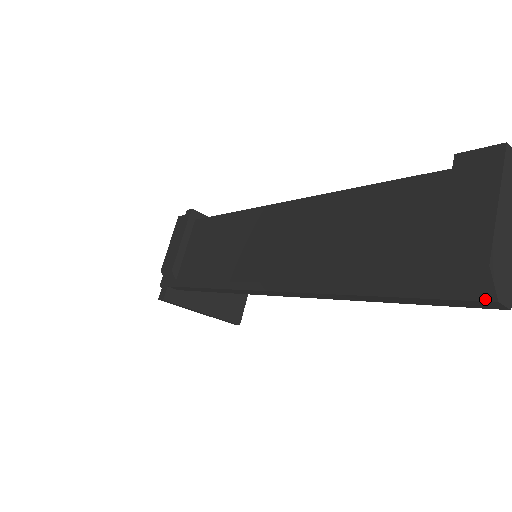
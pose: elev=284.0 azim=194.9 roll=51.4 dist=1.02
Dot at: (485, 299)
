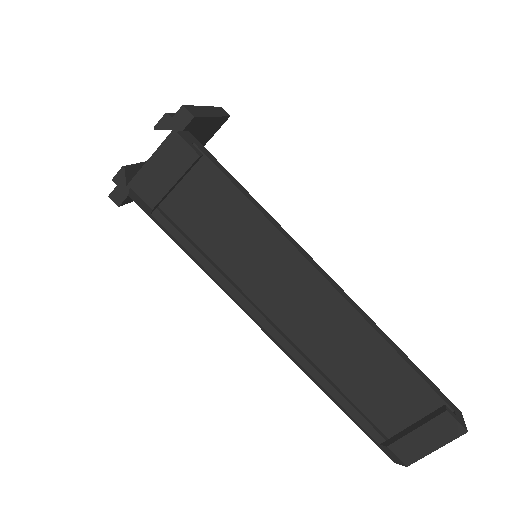
Dot at: (391, 459)
